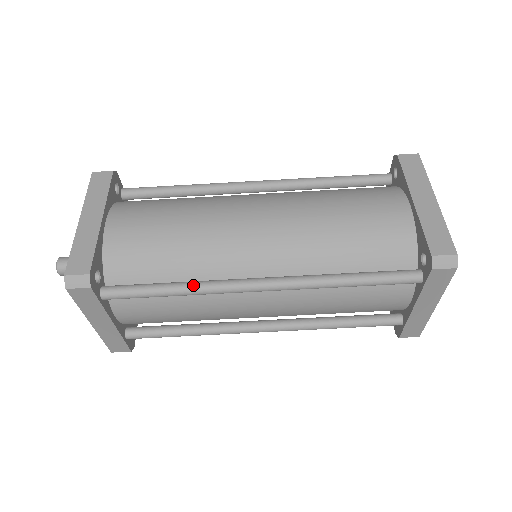
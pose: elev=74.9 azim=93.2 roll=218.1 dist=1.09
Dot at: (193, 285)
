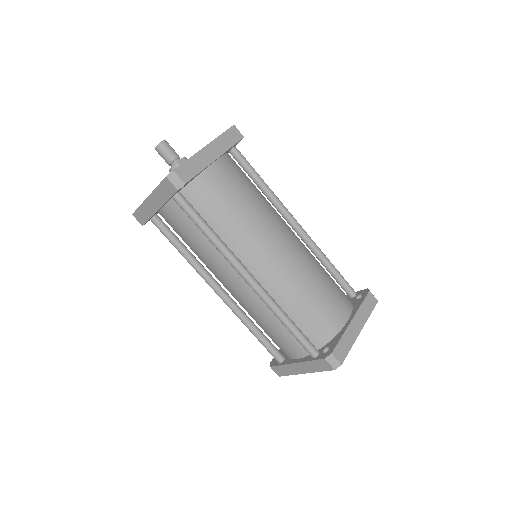
Dot at: (221, 243)
